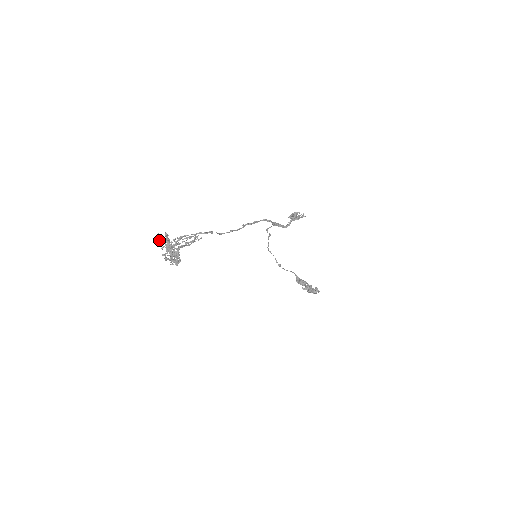
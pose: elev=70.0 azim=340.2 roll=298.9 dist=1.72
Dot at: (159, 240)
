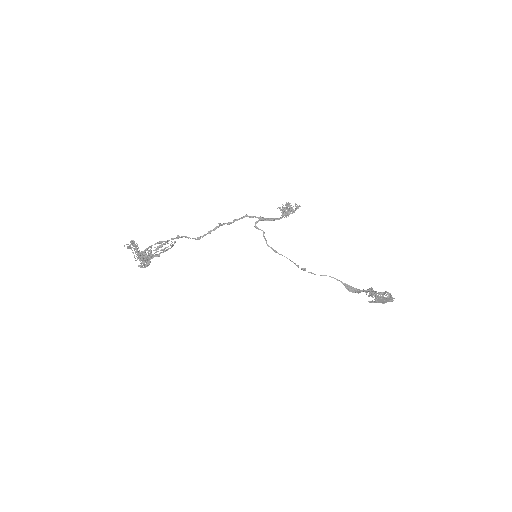
Dot at: (124, 245)
